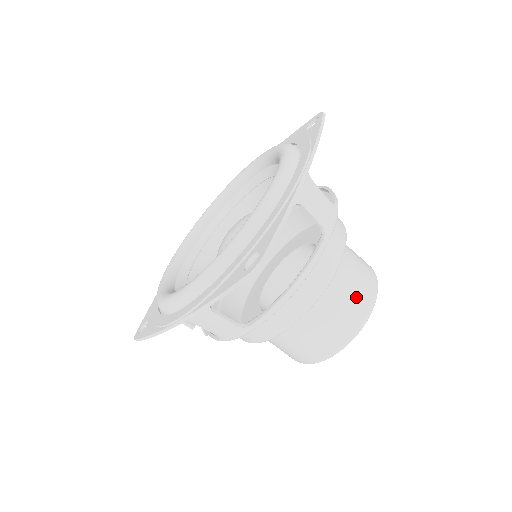
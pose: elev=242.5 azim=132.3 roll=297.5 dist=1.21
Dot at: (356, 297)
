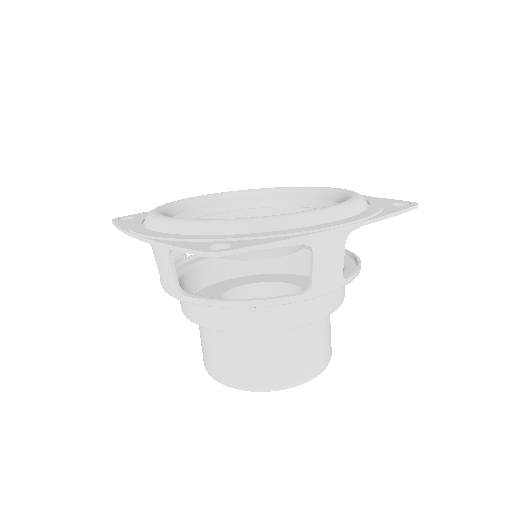
Dot at: (288, 364)
